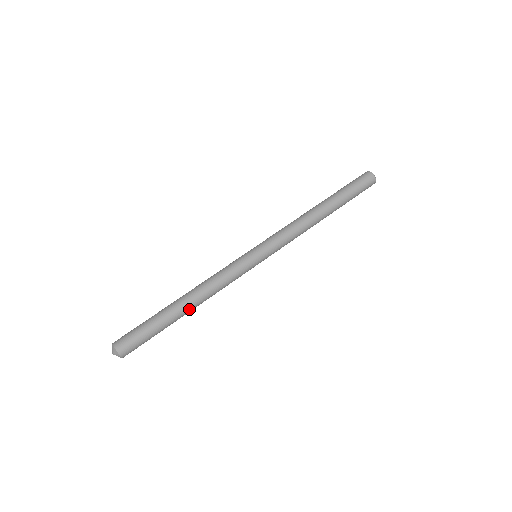
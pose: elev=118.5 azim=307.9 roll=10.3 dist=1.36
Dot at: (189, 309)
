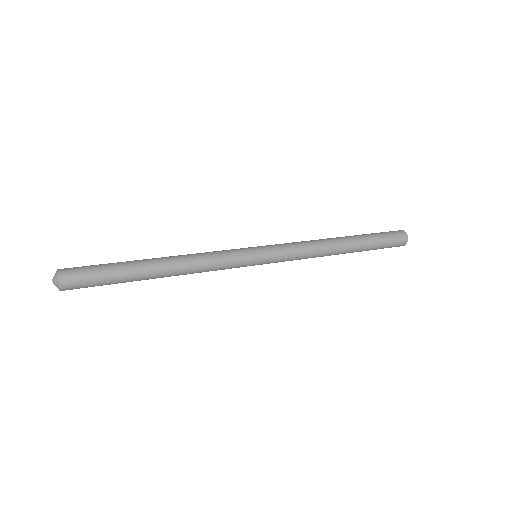
Dot at: (159, 263)
